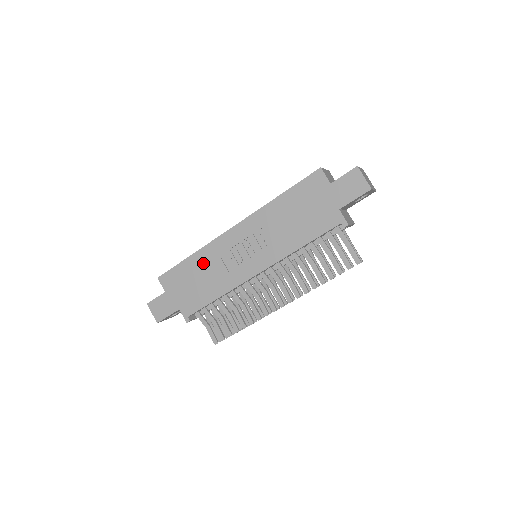
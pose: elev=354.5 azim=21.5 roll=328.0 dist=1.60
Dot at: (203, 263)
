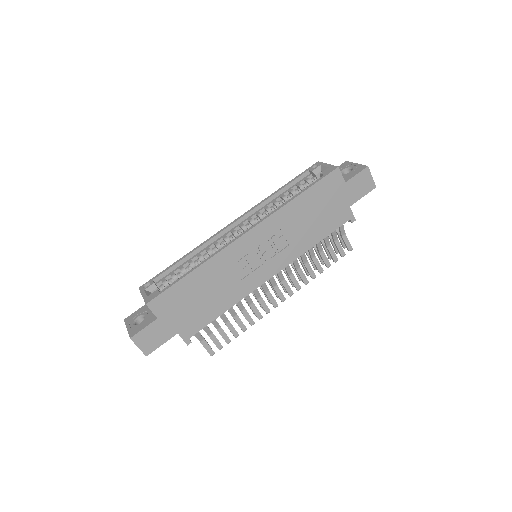
Dot at: (210, 276)
